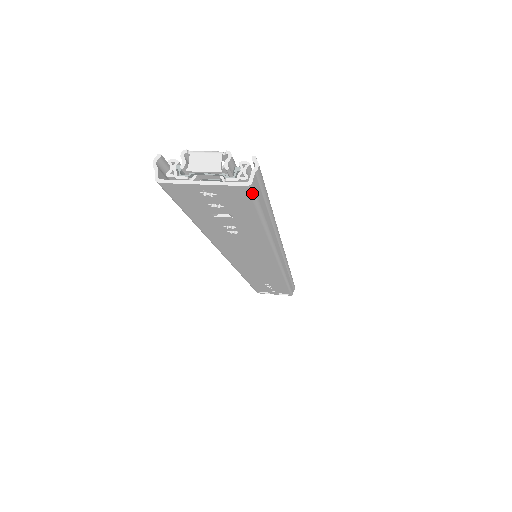
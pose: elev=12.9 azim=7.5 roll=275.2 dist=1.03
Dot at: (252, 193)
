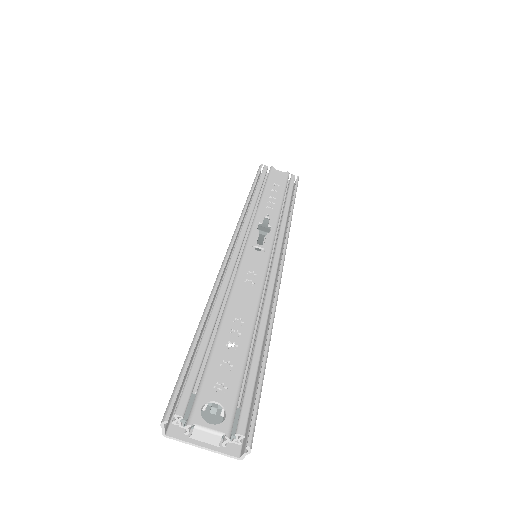
Dot at: (243, 443)
